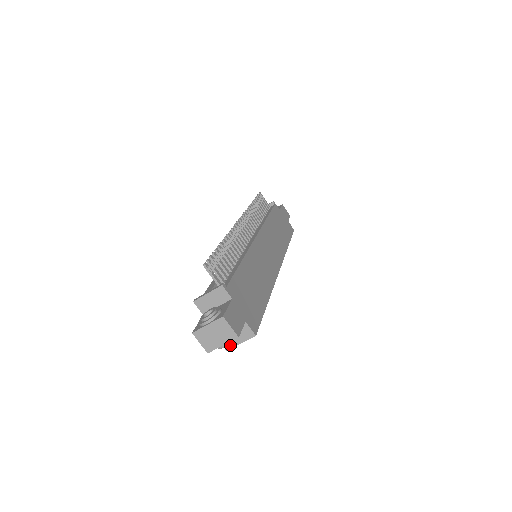
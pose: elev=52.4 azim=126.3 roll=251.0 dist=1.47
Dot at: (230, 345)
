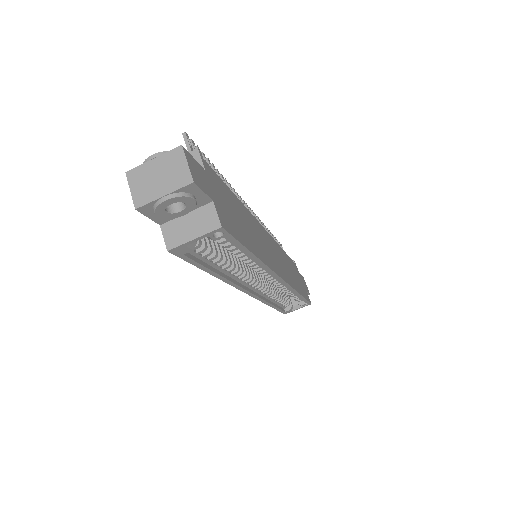
Dot at: (176, 241)
